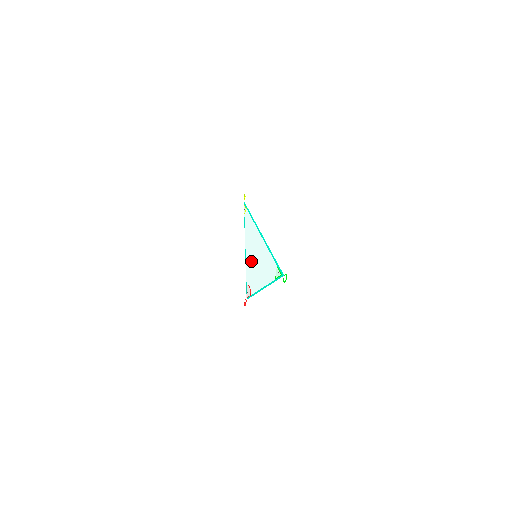
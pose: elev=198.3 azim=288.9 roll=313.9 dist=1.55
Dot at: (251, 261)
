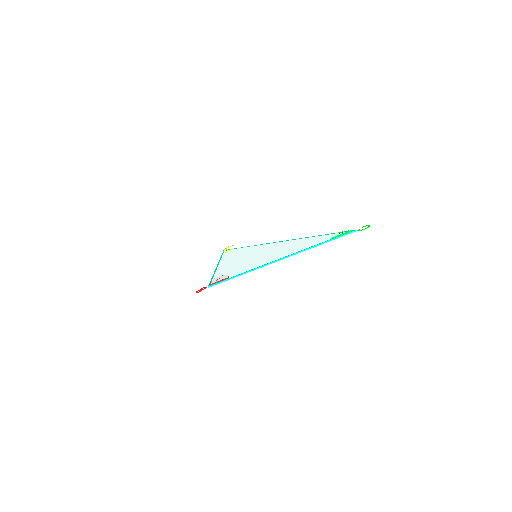
Dot at: (238, 262)
